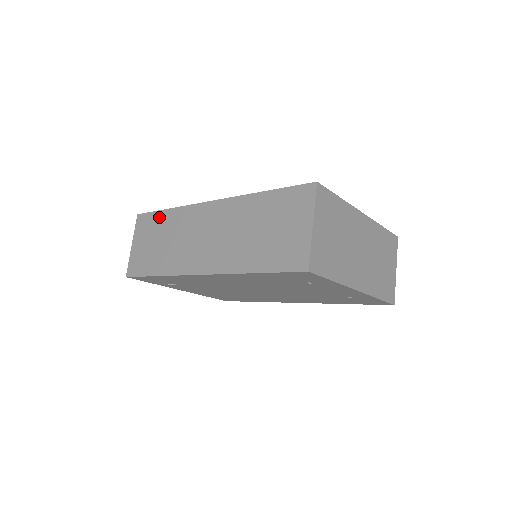
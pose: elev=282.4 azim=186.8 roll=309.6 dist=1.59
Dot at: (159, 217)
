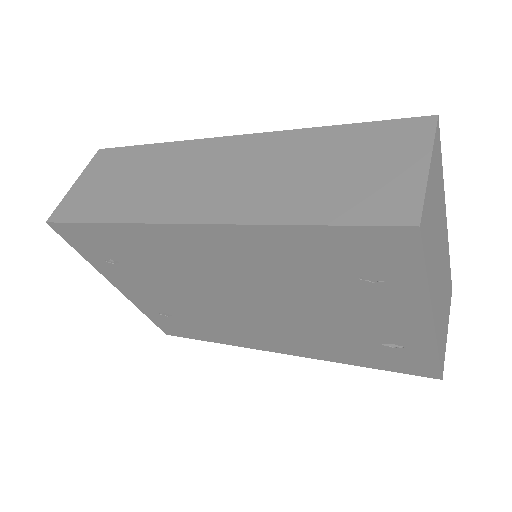
Dot at: (136, 152)
